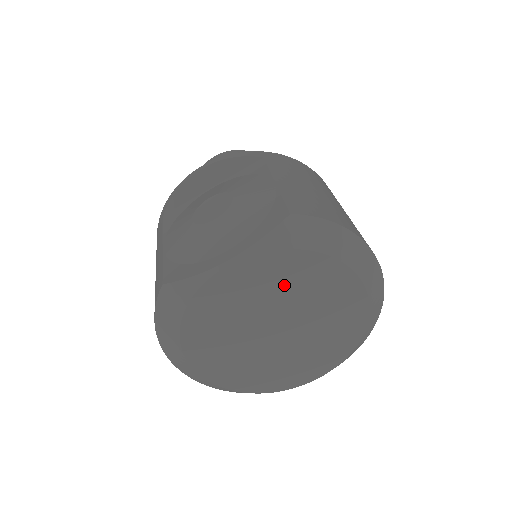
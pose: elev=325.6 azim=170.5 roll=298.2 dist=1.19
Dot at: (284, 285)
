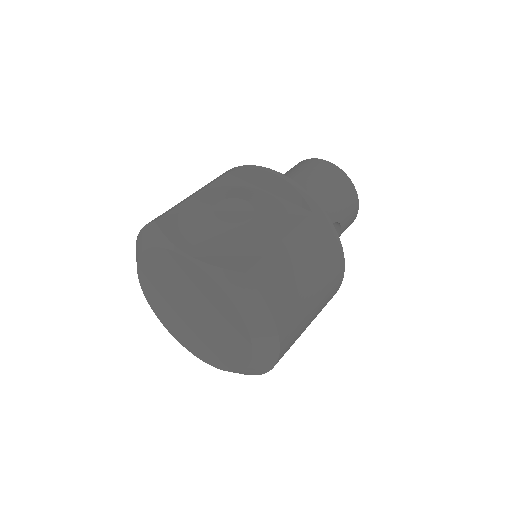
Dot at: (208, 300)
